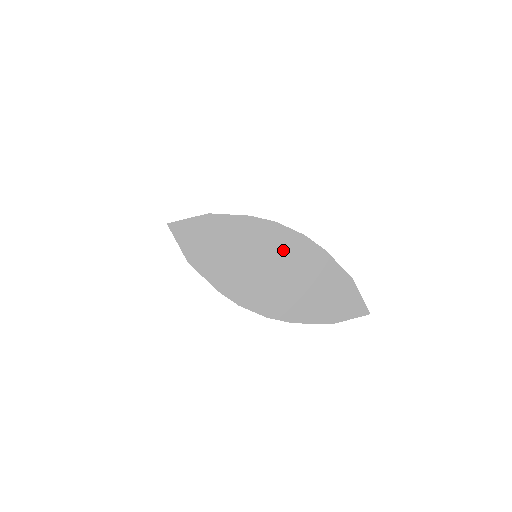
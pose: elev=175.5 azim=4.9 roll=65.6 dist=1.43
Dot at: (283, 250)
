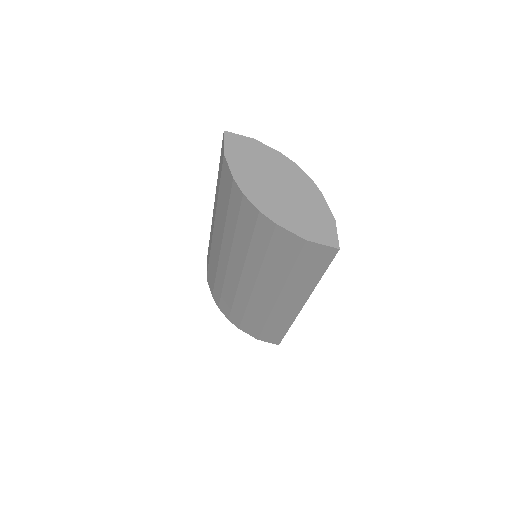
Dot at: (293, 180)
